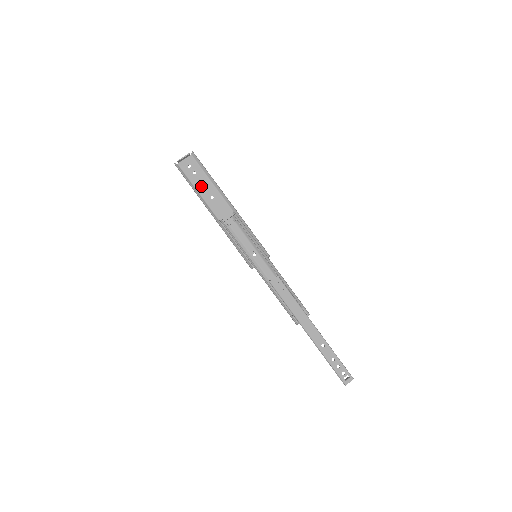
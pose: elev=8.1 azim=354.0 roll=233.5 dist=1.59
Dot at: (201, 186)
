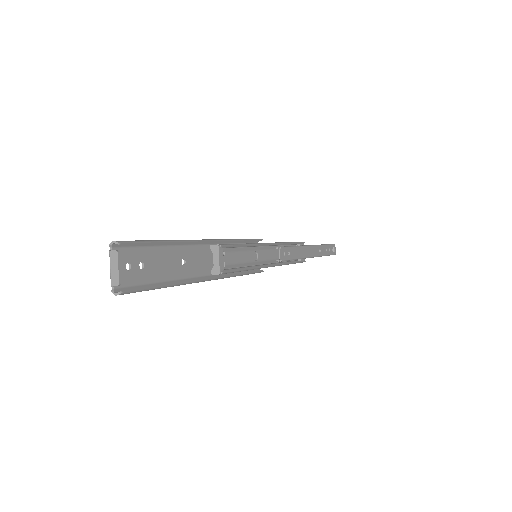
Dot at: (164, 269)
